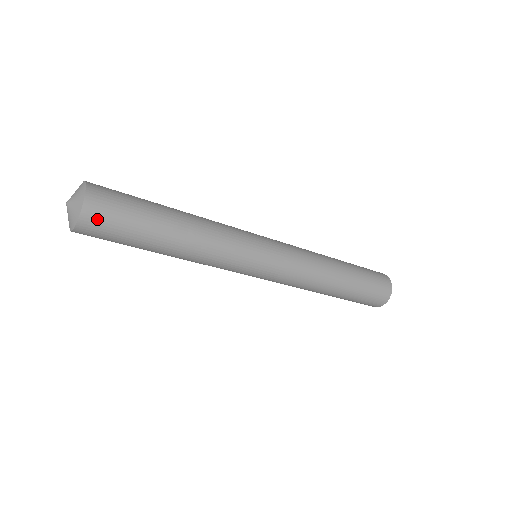
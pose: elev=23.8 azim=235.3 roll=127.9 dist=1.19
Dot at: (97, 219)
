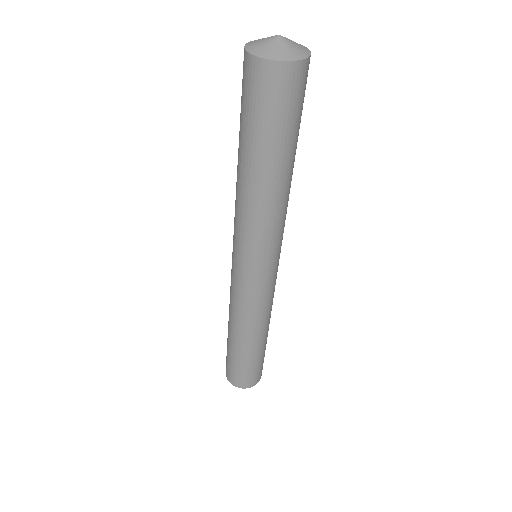
Dot at: (272, 82)
